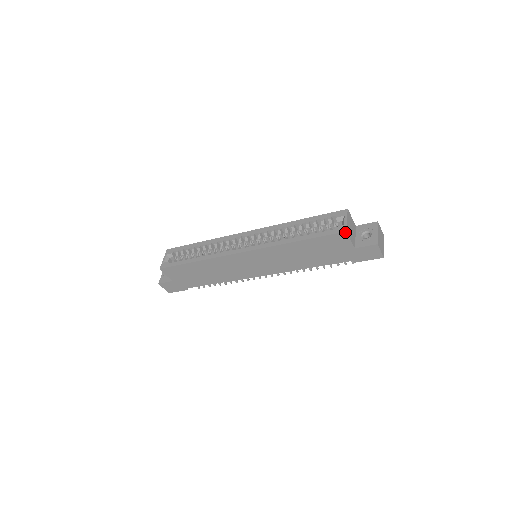
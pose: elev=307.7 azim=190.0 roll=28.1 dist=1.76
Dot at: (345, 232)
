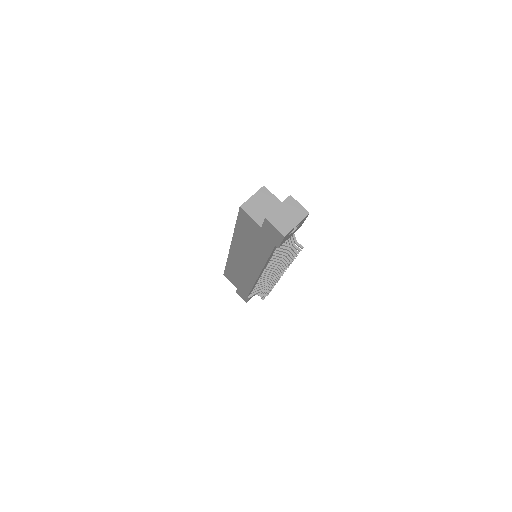
Dot at: (240, 208)
